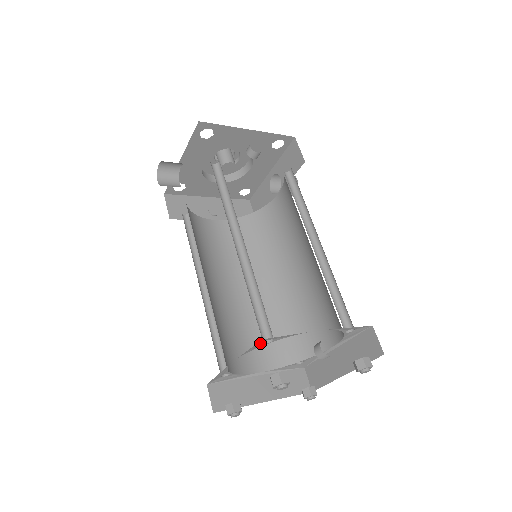
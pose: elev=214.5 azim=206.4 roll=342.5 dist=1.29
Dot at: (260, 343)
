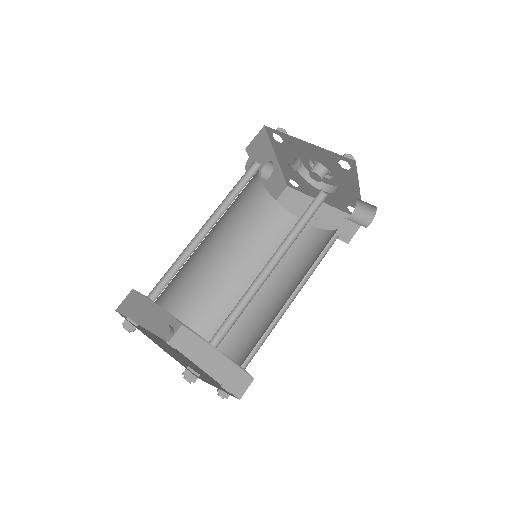
Dot at: (146, 296)
